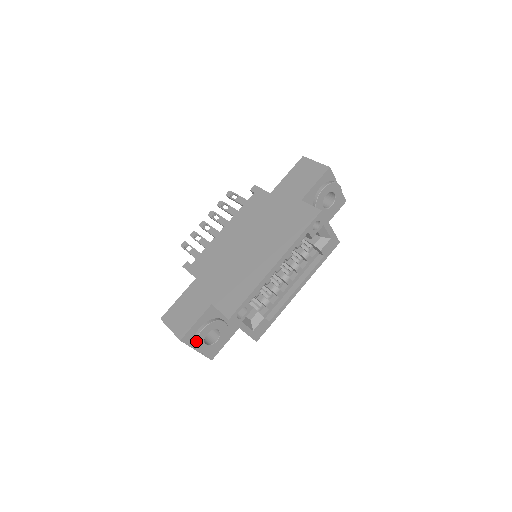
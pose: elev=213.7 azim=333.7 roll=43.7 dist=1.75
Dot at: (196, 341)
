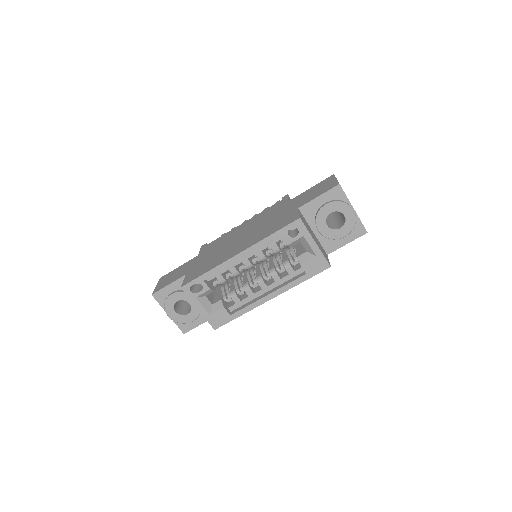
Dot at: (165, 303)
